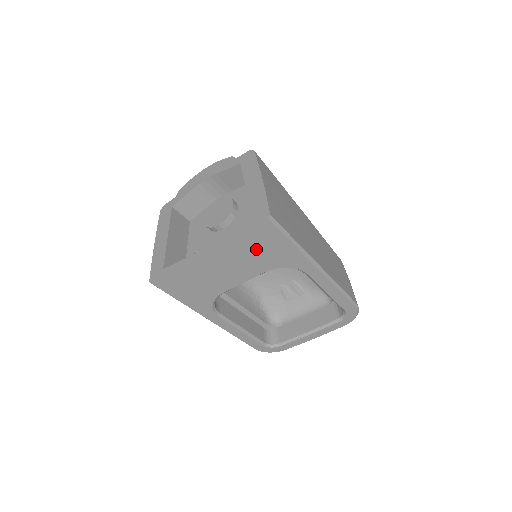
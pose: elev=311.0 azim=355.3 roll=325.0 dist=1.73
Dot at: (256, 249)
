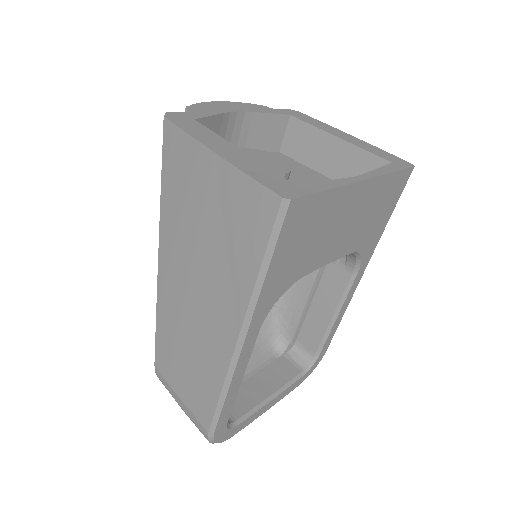
Dot at: (378, 207)
